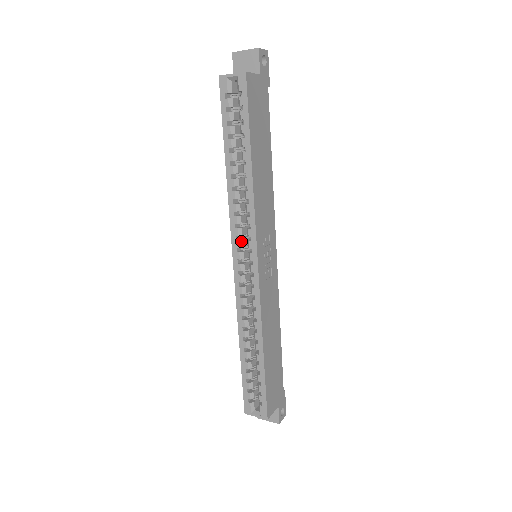
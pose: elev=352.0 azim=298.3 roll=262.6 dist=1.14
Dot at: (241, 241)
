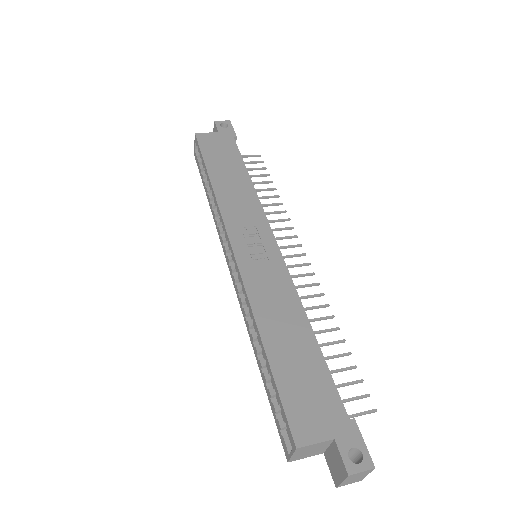
Dot at: (227, 244)
